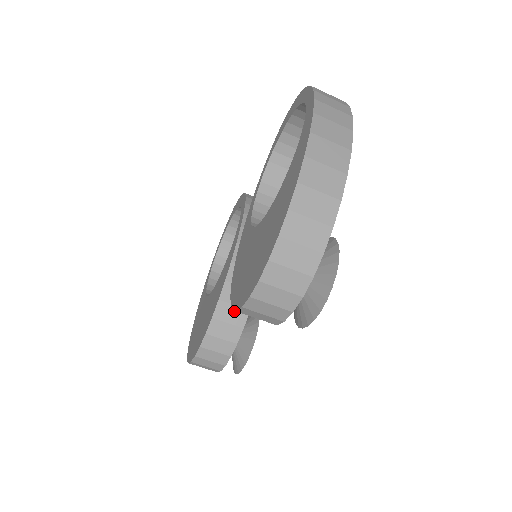
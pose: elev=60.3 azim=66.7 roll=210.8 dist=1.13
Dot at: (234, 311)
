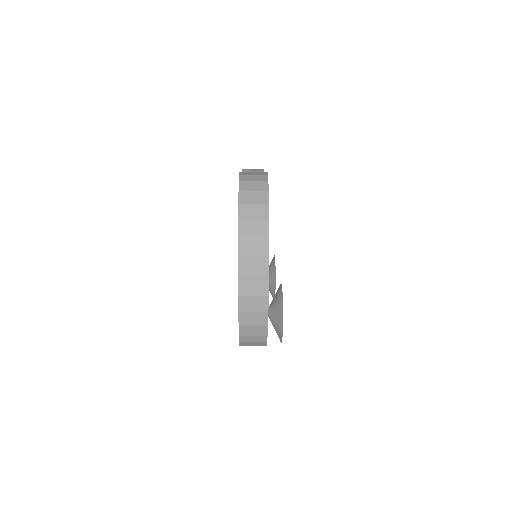
Dot at: occluded
